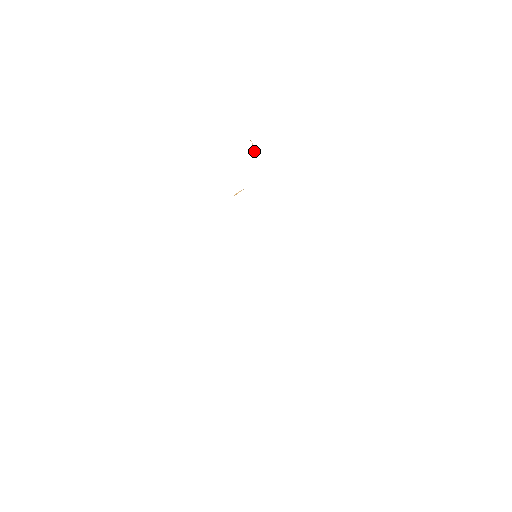
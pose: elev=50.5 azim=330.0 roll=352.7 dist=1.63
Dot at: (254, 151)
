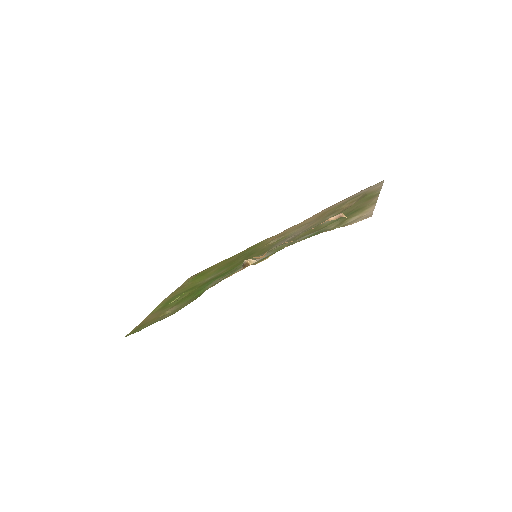
Dot at: occluded
